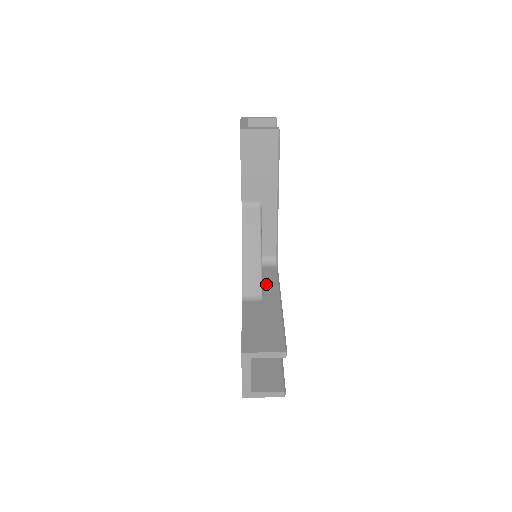
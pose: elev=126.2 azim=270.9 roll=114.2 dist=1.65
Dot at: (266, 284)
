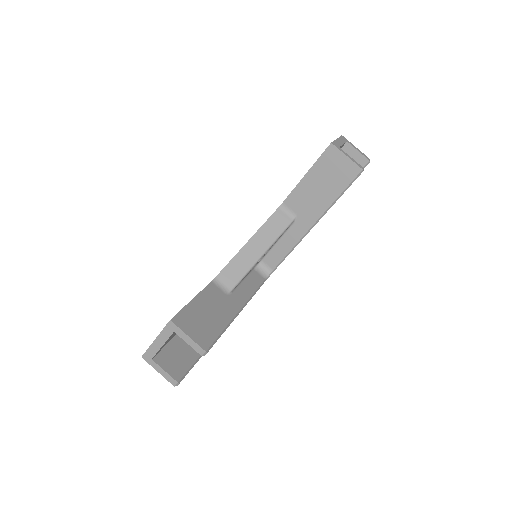
Dot at: (244, 285)
